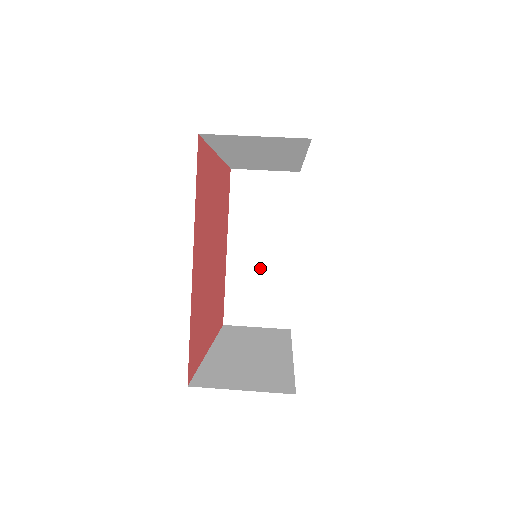
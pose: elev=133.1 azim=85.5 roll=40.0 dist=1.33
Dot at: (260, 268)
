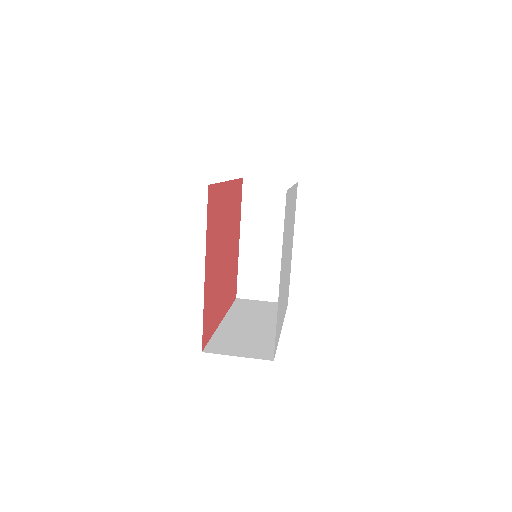
Dot at: (265, 256)
